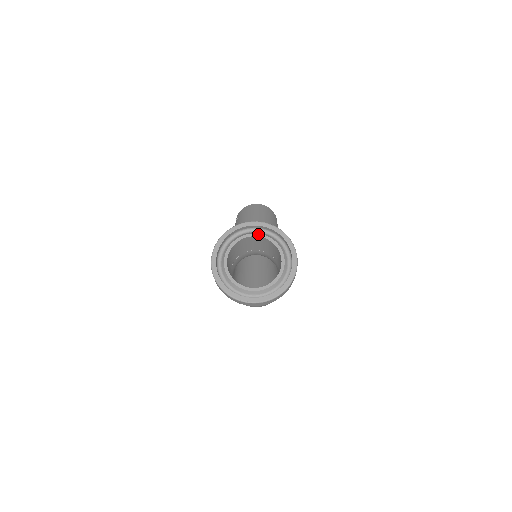
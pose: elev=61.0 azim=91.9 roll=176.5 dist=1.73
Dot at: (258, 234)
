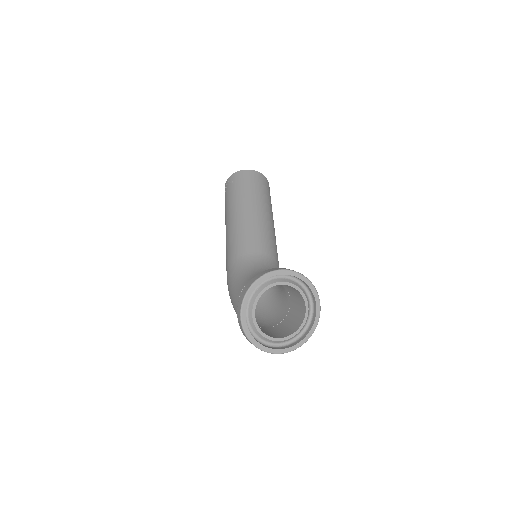
Dot at: (292, 284)
